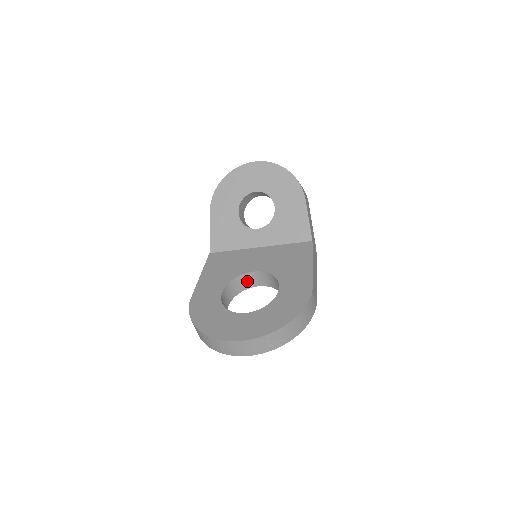
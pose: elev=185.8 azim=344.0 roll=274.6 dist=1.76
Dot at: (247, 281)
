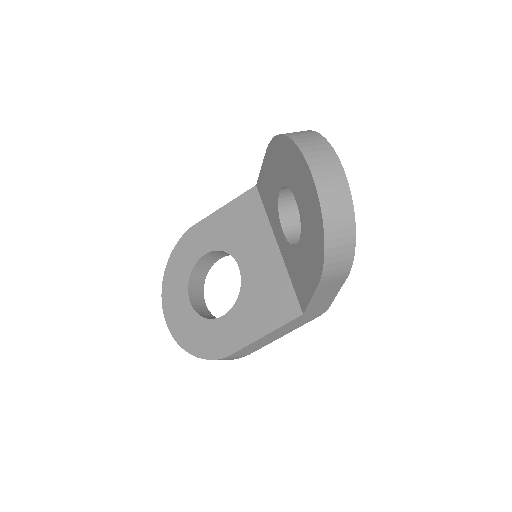
Dot at: occluded
